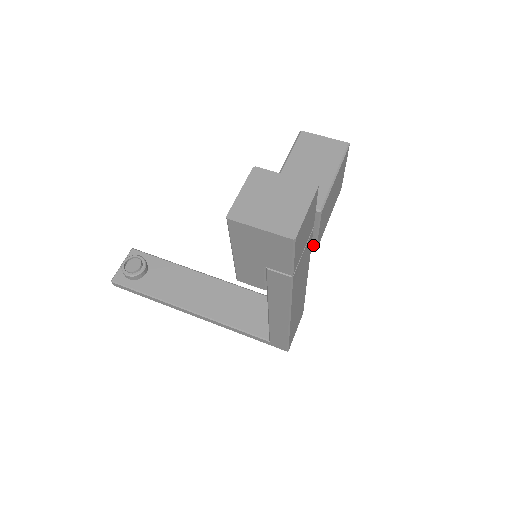
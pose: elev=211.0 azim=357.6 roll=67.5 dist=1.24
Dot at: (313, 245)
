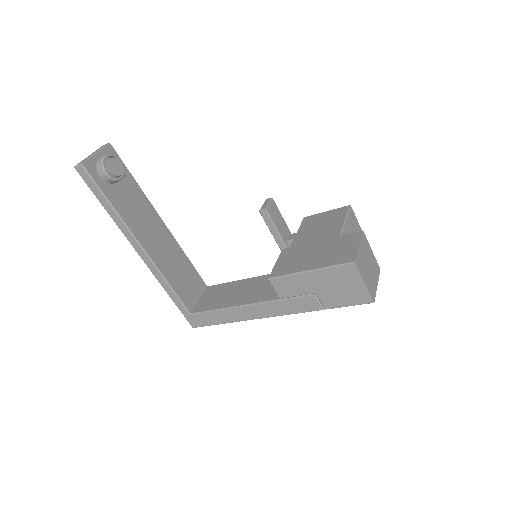
Dot at: occluded
